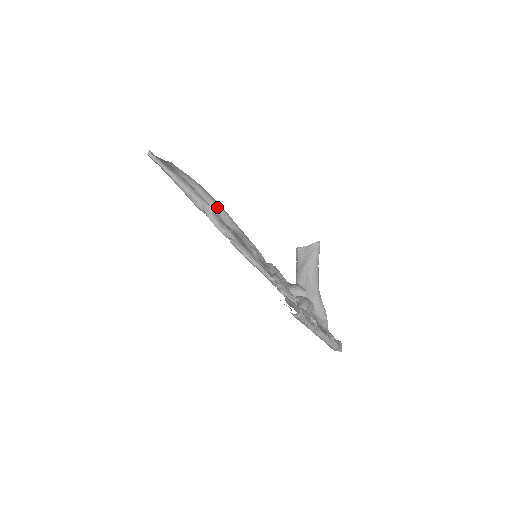
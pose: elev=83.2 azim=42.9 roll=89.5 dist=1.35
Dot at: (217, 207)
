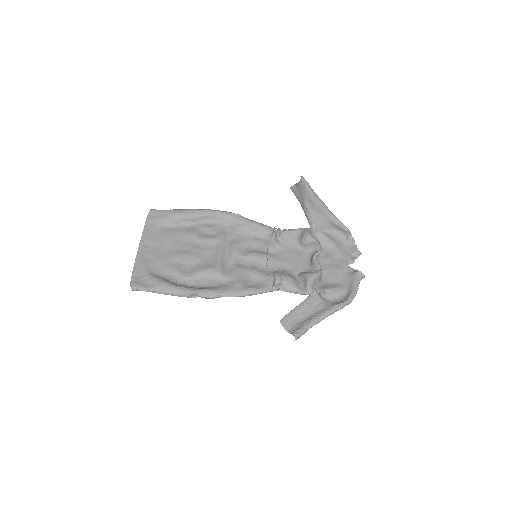
Dot at: (206, 217)
